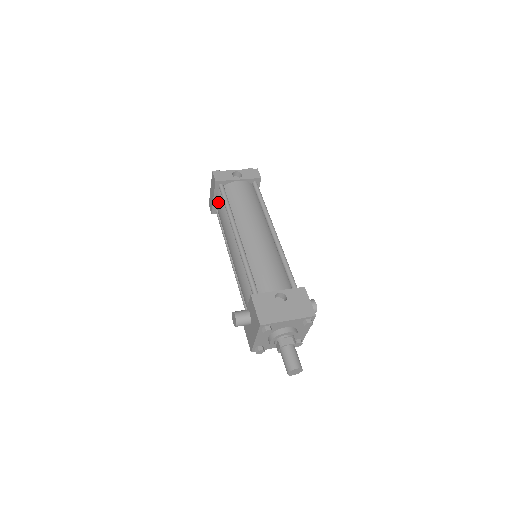
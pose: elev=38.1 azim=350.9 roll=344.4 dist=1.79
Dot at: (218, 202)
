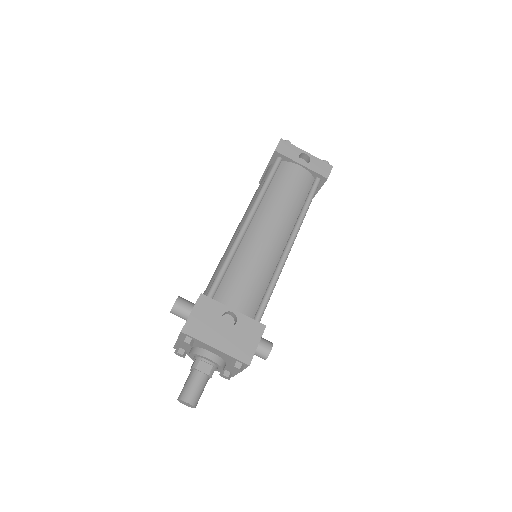
Dot at: (265, 174)
